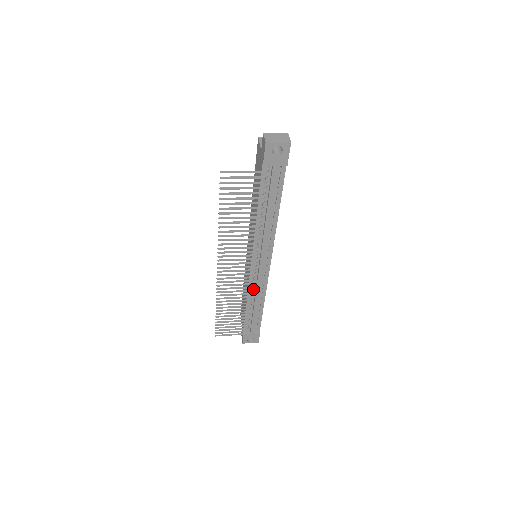
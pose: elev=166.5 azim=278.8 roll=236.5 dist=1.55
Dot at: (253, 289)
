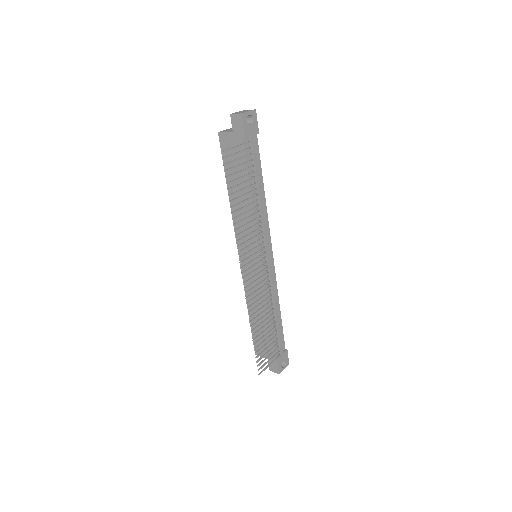
Dot at: occluded
